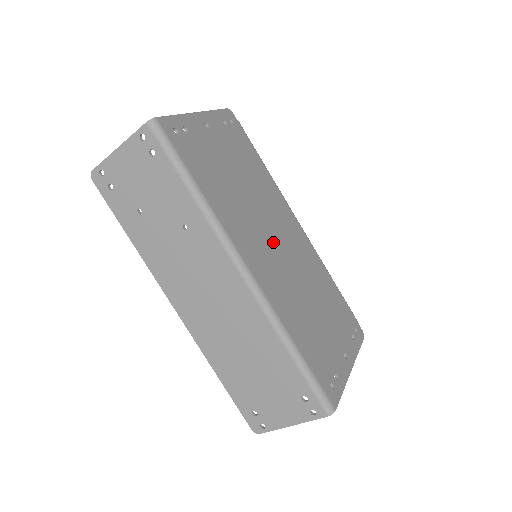
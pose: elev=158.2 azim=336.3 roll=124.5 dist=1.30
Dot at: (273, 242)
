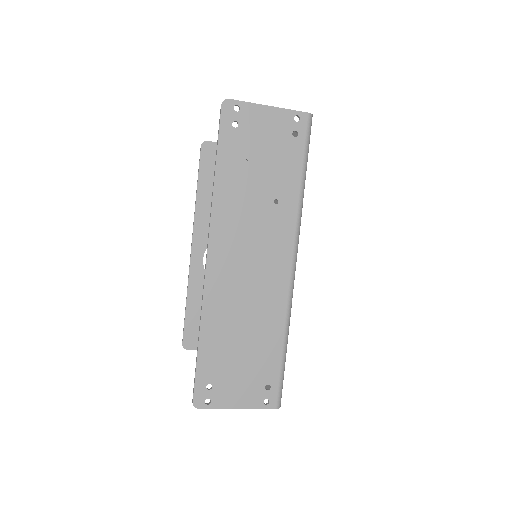
Dot at: occluded
